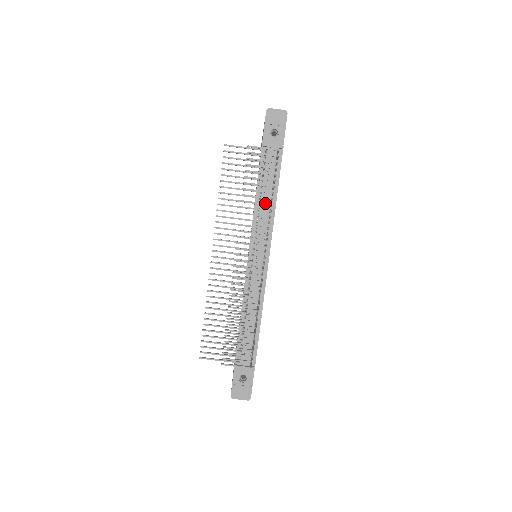
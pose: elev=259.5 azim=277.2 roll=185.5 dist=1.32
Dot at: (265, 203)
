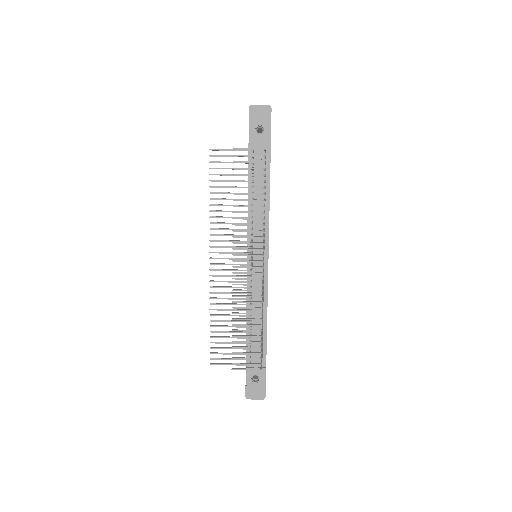
Dot at: (257, 206)
